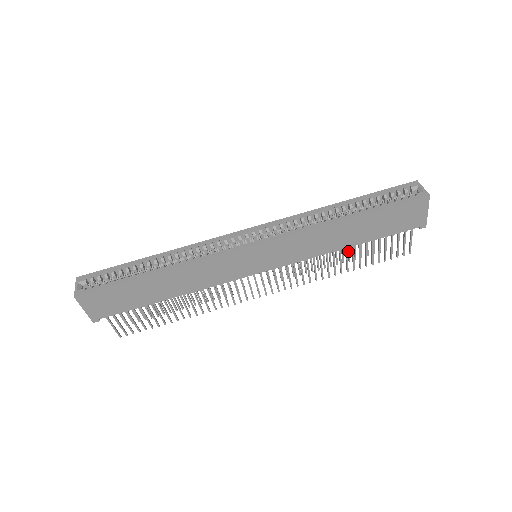
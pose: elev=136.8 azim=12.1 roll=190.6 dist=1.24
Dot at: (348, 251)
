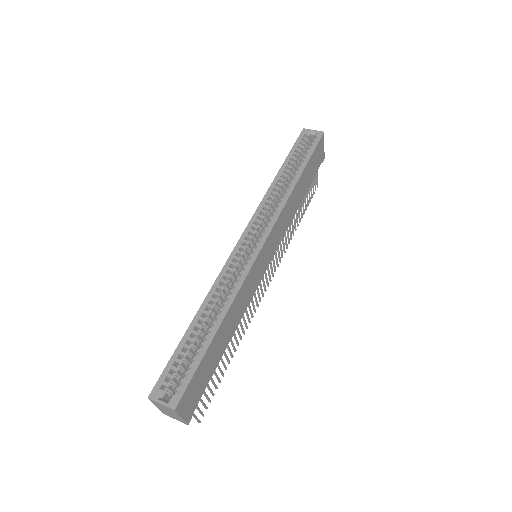
Dot at: occluded
